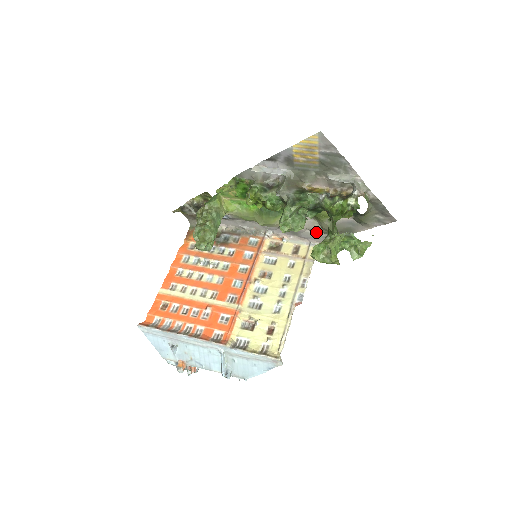
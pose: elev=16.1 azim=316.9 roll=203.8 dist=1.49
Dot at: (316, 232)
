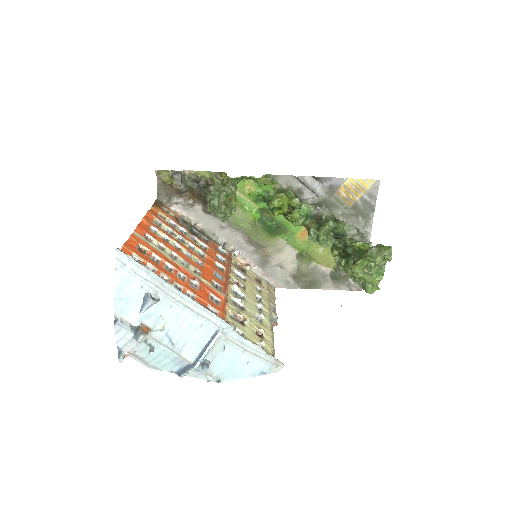
Dot at: (285, 273)
